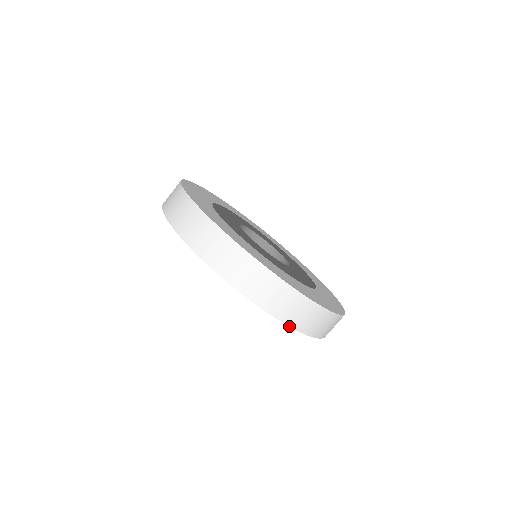
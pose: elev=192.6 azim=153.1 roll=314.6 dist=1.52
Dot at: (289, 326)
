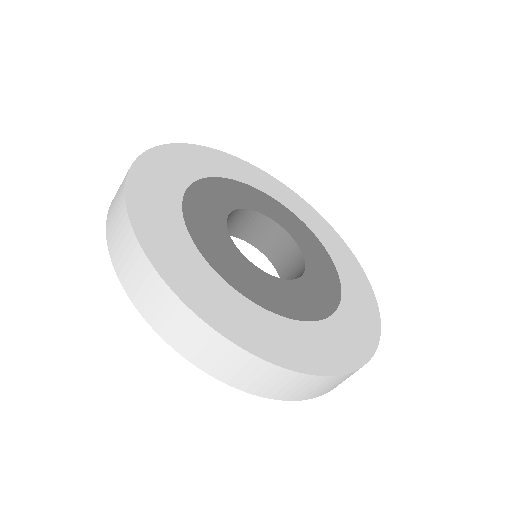
Dot at: occluded
